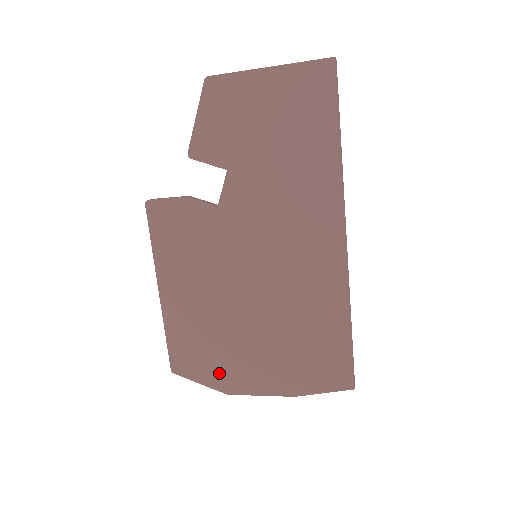
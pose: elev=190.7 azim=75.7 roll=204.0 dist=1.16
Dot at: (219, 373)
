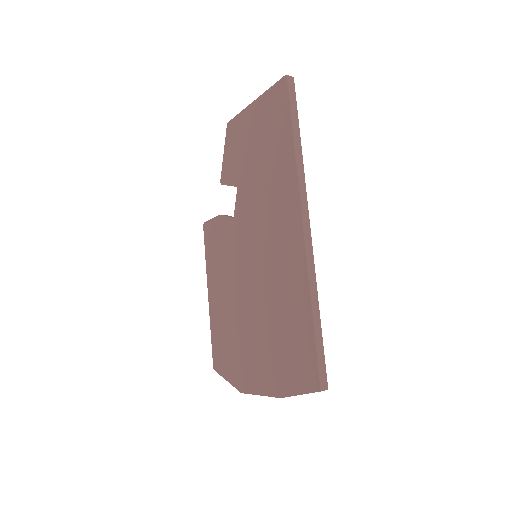
Dot at: (236, 370)
